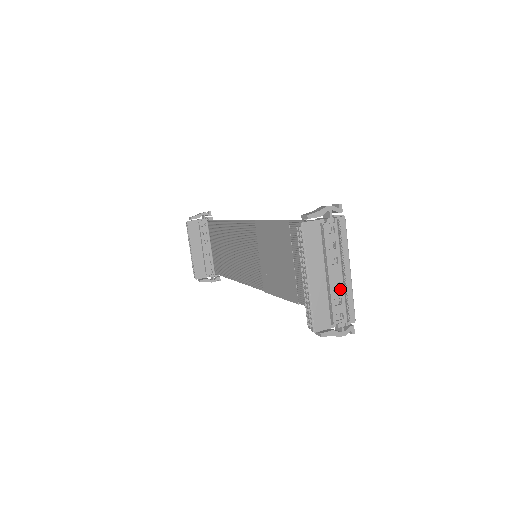
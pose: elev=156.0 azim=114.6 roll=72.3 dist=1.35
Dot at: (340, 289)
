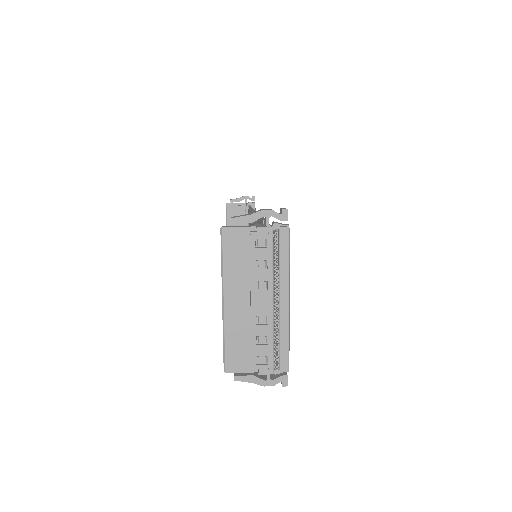
Dot at: (267, 324)
